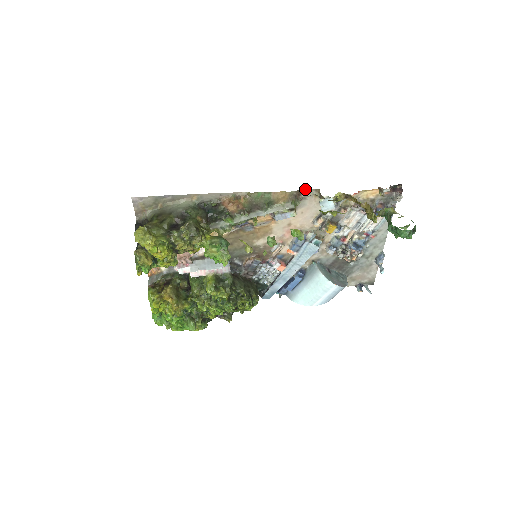
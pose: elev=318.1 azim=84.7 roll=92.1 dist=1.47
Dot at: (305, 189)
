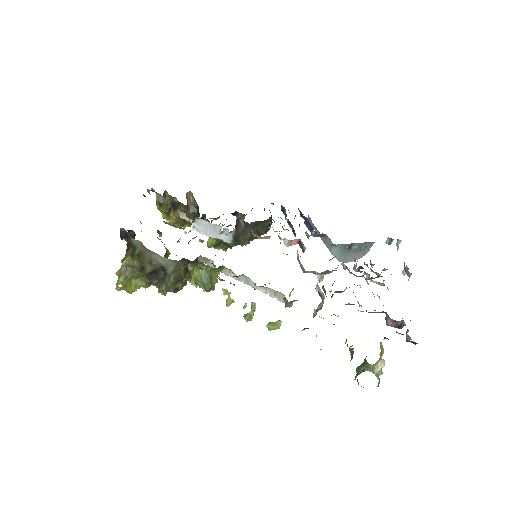
Dot at: occluded
